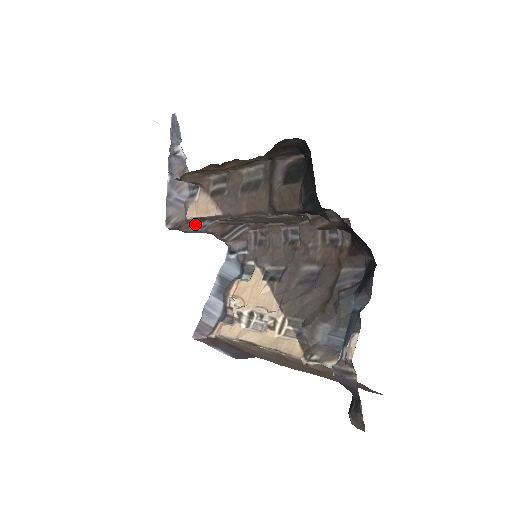
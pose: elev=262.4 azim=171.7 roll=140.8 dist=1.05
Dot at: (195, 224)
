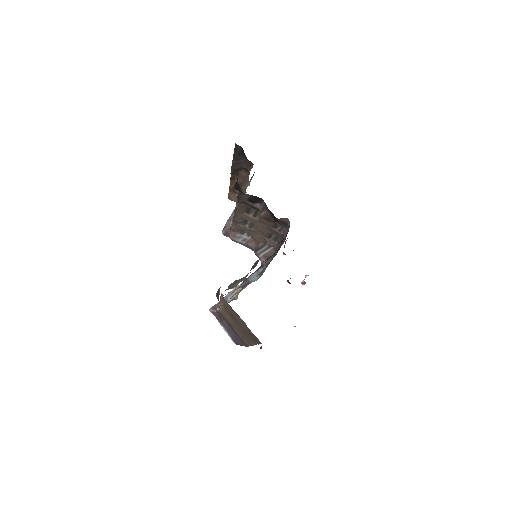
Dot at: (238, 235)
